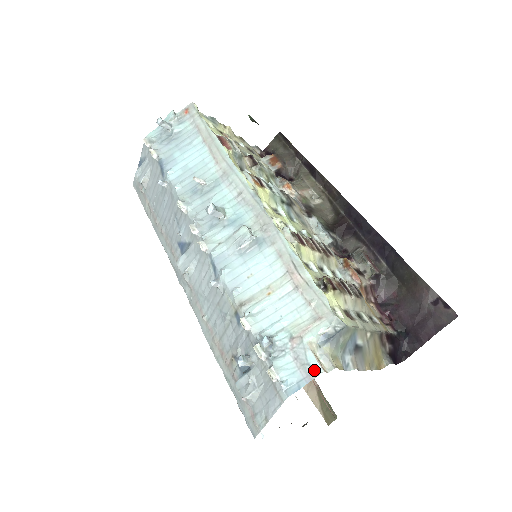
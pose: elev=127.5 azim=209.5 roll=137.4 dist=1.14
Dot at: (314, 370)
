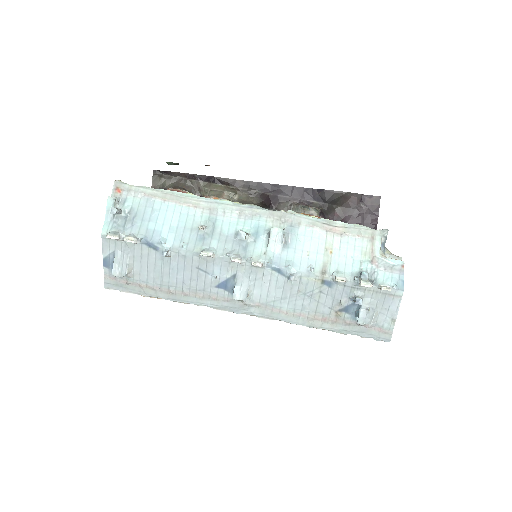
Dot at: (400, 265)
